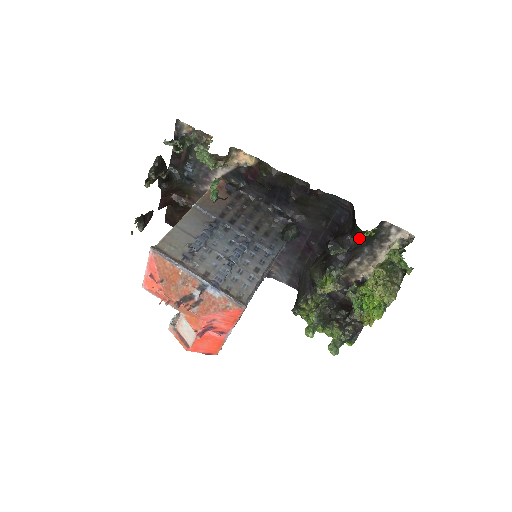
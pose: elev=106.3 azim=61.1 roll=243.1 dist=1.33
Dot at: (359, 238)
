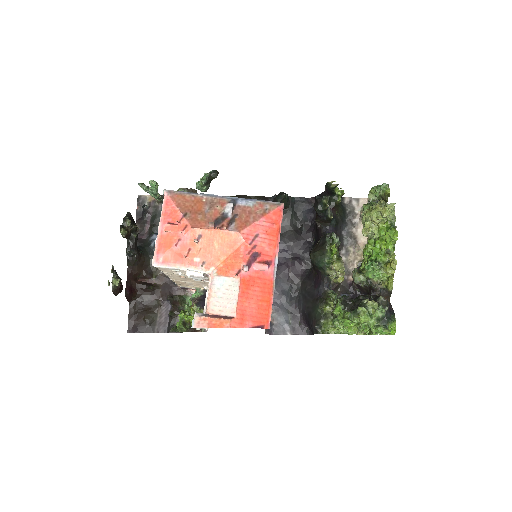
Dot at: (336, 185)
